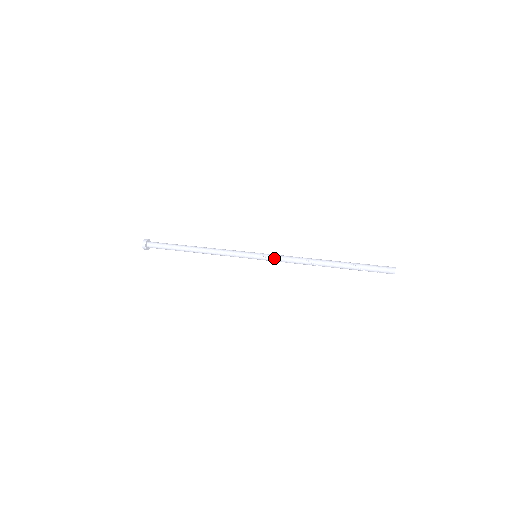
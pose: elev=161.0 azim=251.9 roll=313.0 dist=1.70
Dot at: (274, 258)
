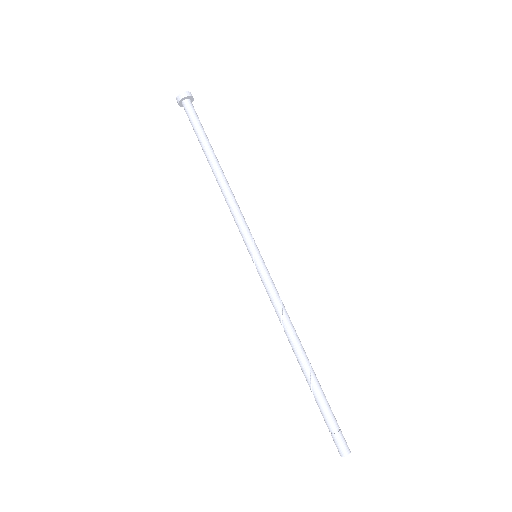
Dot at: (264, 285)
